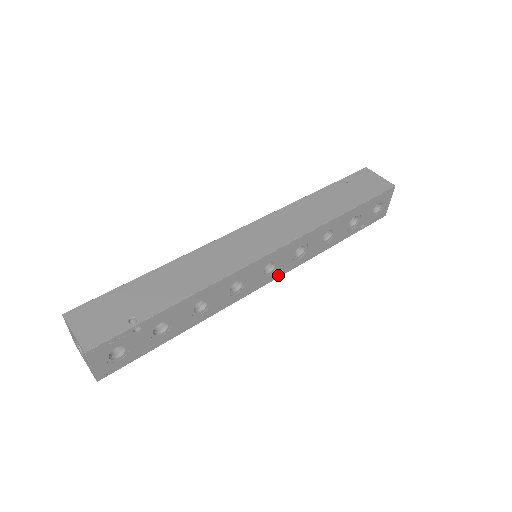
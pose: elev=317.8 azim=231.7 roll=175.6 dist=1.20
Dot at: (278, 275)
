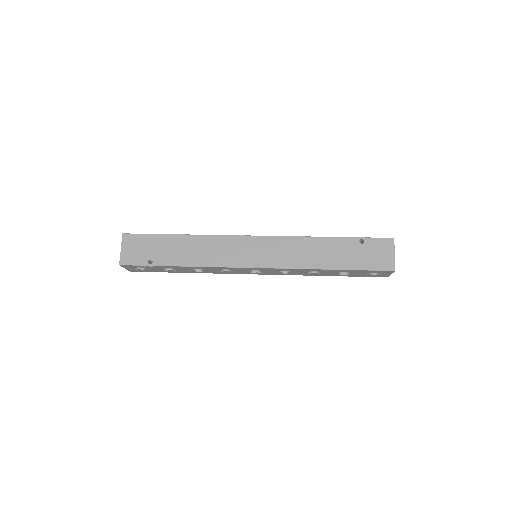
Dot at: (265, 274)
